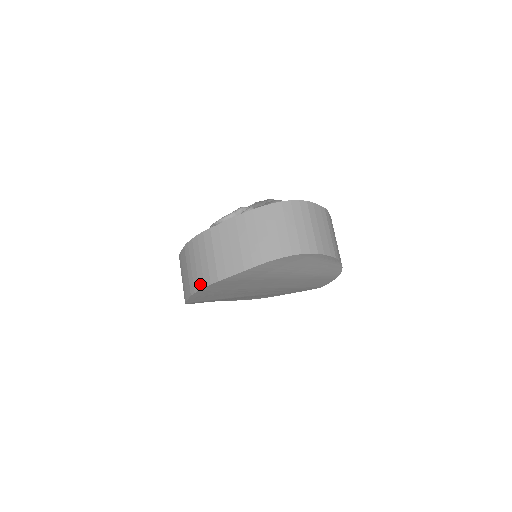
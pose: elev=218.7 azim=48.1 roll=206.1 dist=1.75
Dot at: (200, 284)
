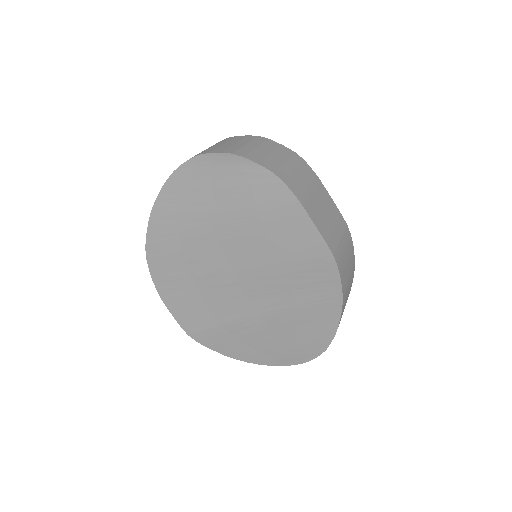
Dot at: occluded
